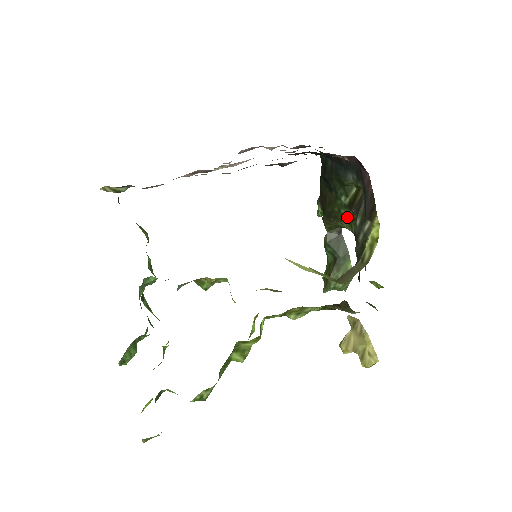
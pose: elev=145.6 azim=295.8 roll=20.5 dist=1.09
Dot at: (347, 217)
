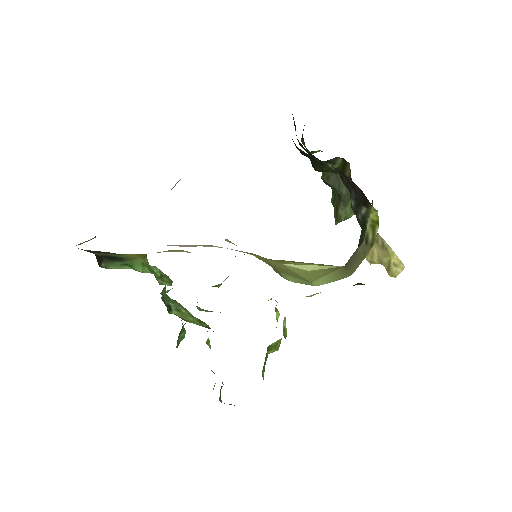
Dot at: occluded
